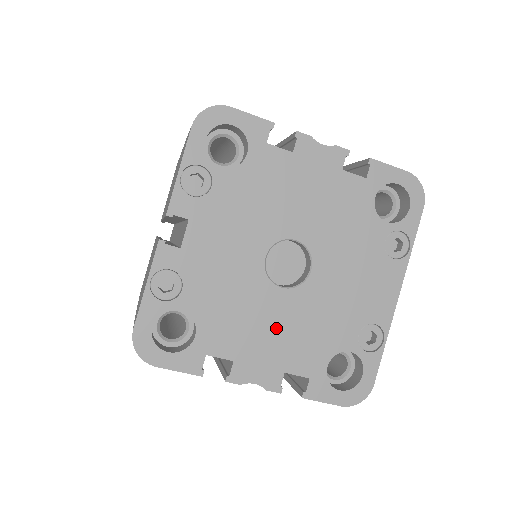
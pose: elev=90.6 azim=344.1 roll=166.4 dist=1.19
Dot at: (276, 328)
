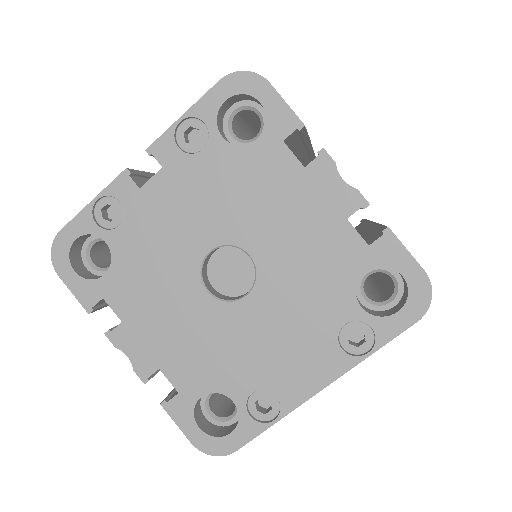
Dot at: (178, 323)
